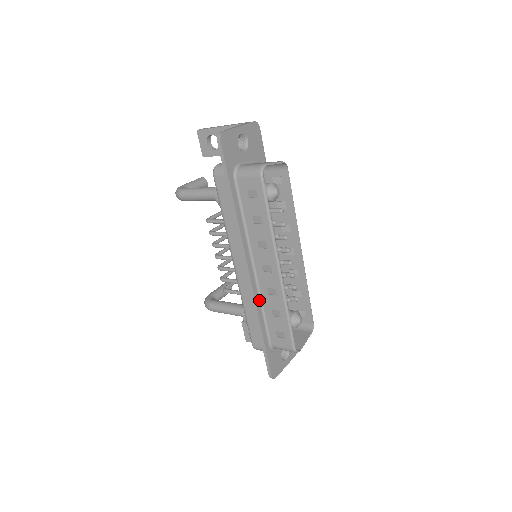
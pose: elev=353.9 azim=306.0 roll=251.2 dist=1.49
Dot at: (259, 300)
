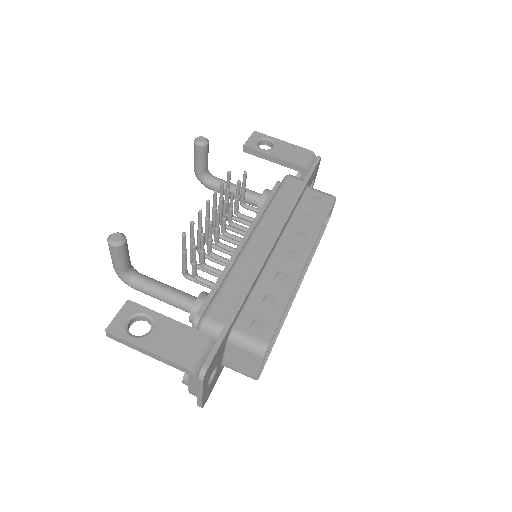
Dot at: occluded
